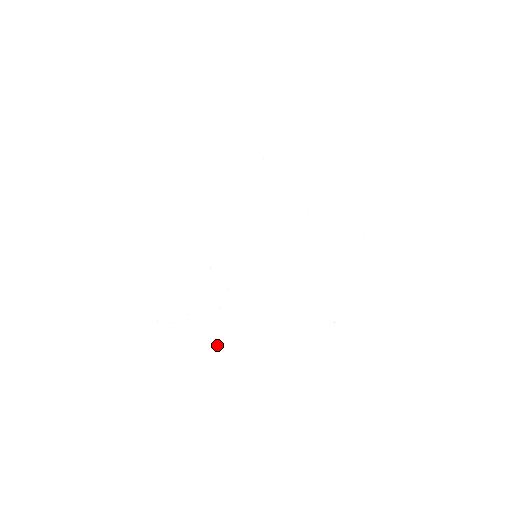
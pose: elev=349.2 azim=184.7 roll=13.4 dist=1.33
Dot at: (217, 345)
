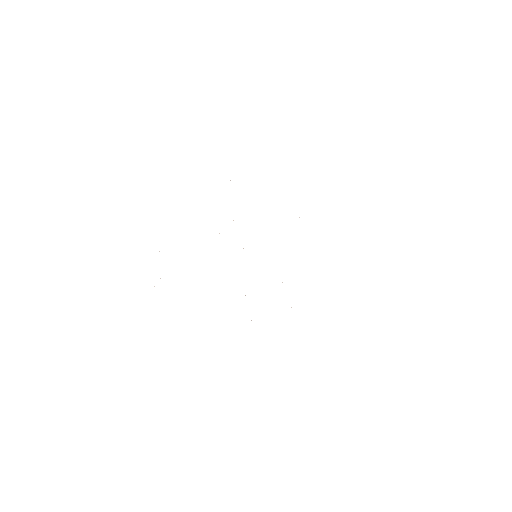
Dot at: occluded
